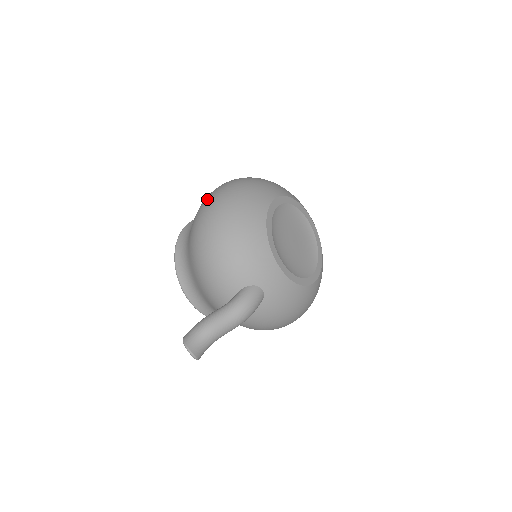
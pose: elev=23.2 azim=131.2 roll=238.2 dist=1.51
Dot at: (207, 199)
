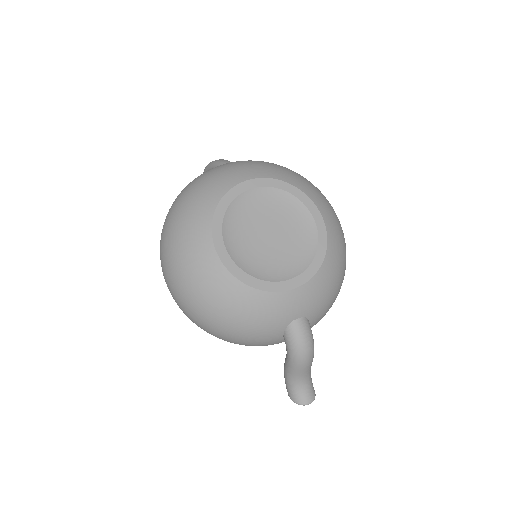
Dot at: occluded
